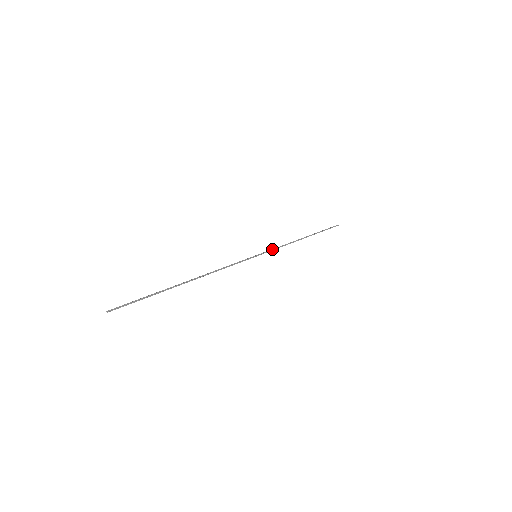
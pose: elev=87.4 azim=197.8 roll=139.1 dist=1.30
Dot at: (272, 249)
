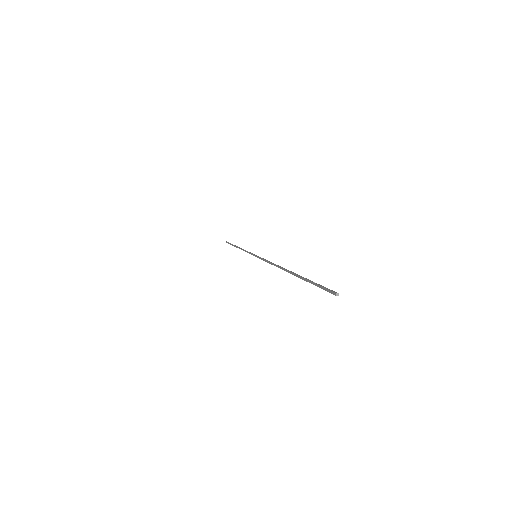
Dot at: (250, 252)
